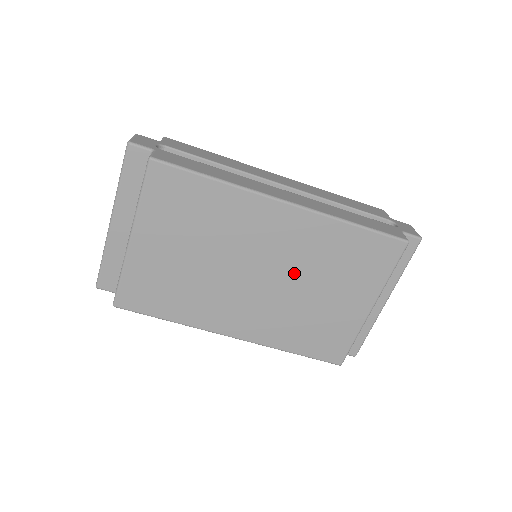
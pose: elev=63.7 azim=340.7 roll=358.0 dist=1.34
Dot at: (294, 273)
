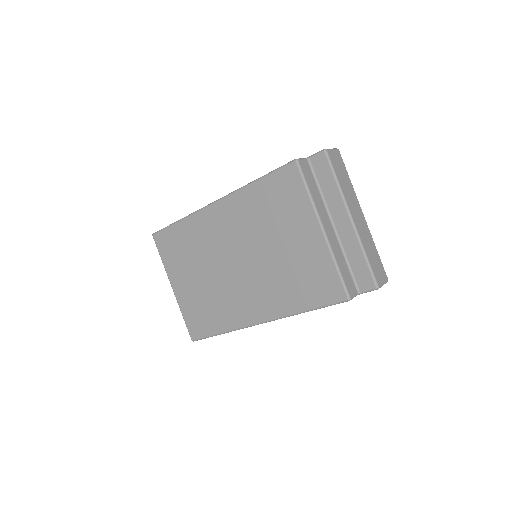
Dot at: (253, 244)
